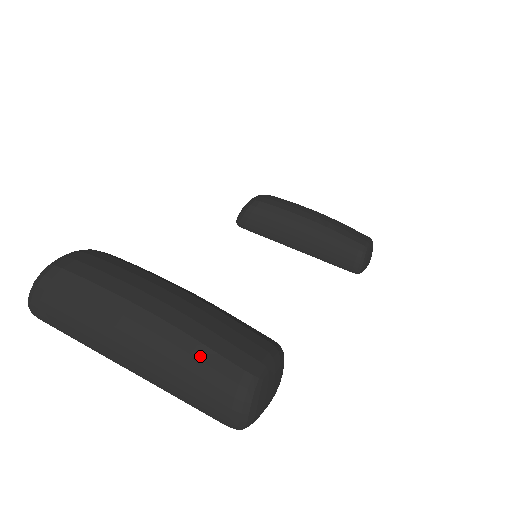
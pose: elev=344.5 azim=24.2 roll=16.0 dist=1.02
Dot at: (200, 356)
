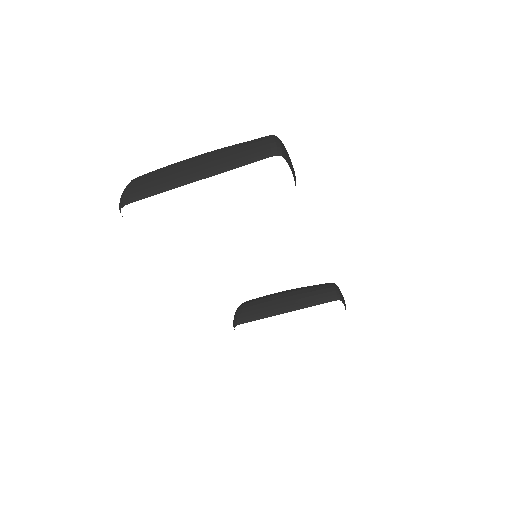
Dot at: (241, 143)
